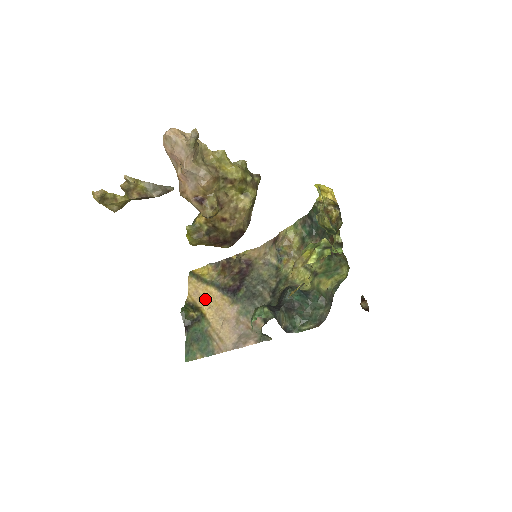
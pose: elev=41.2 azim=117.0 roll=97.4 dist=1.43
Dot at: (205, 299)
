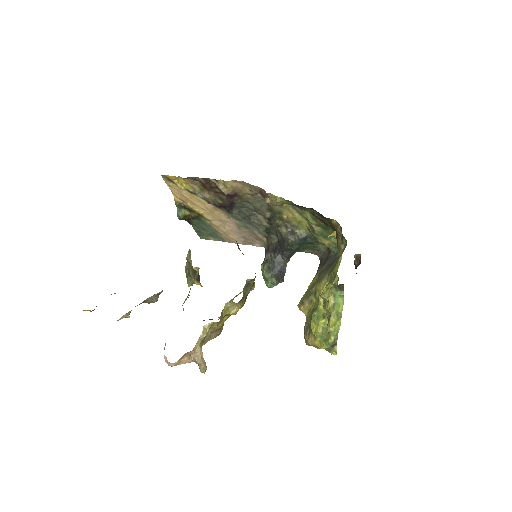
Dot at: (196, 204)
